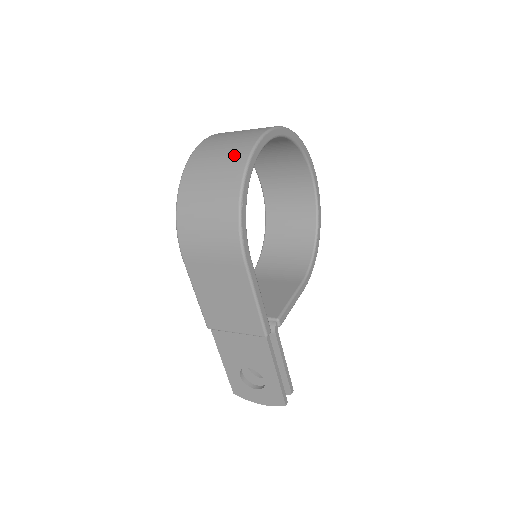
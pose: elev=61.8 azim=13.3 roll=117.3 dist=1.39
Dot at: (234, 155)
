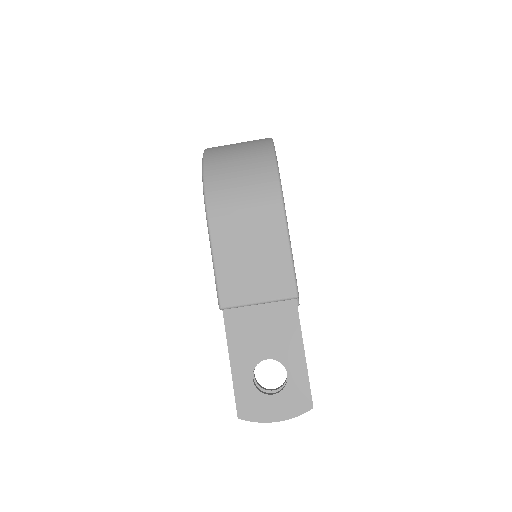
Dot at: (255, 140)
